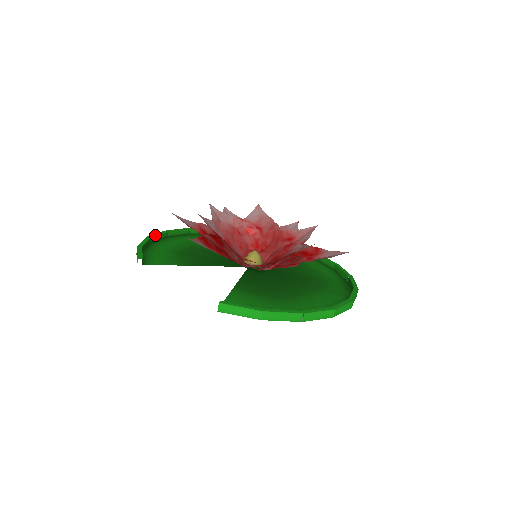
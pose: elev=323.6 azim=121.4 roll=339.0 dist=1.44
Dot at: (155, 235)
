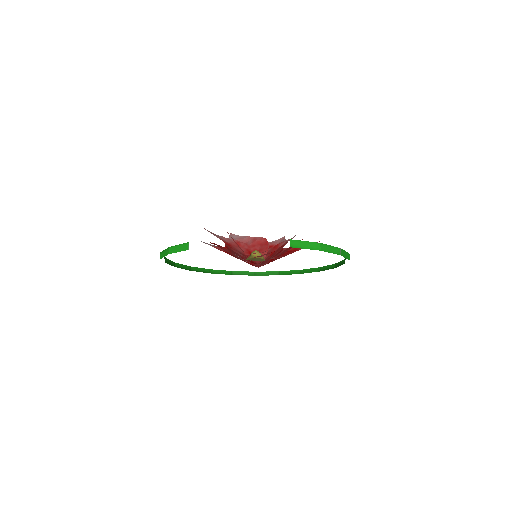
Dot at: occluded
